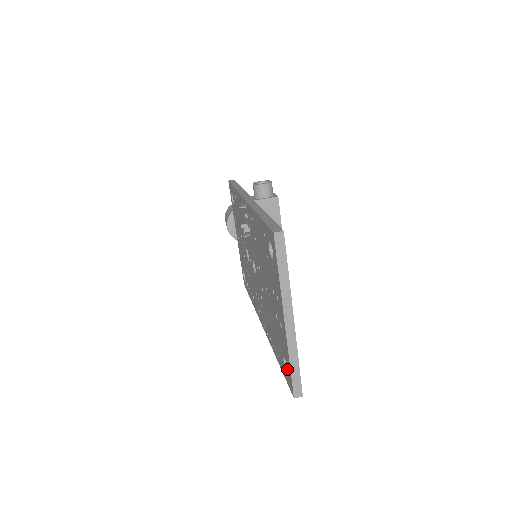
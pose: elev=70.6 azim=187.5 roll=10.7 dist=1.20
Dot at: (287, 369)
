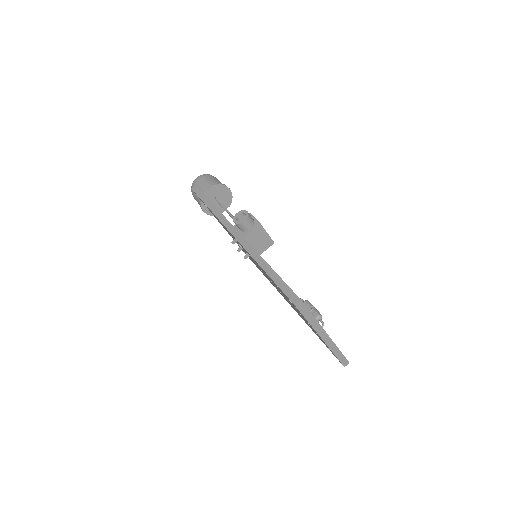
Dot at: occluded
